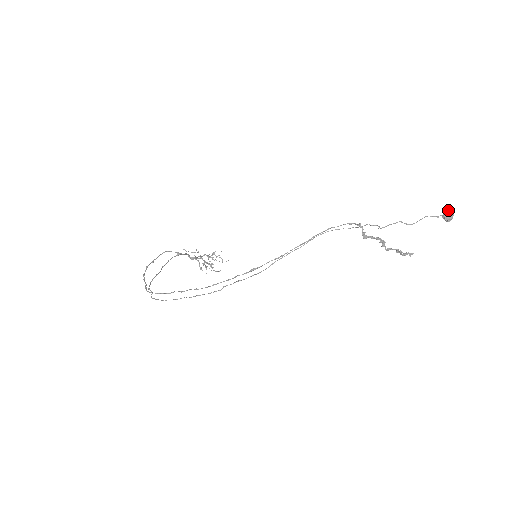
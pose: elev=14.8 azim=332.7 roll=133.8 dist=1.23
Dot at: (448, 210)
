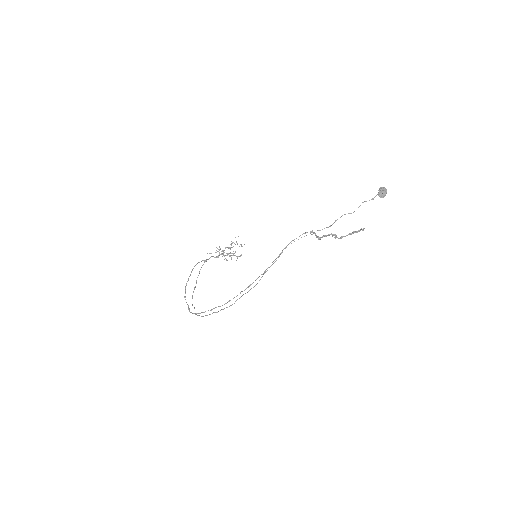
Dot at: (381, 188)
